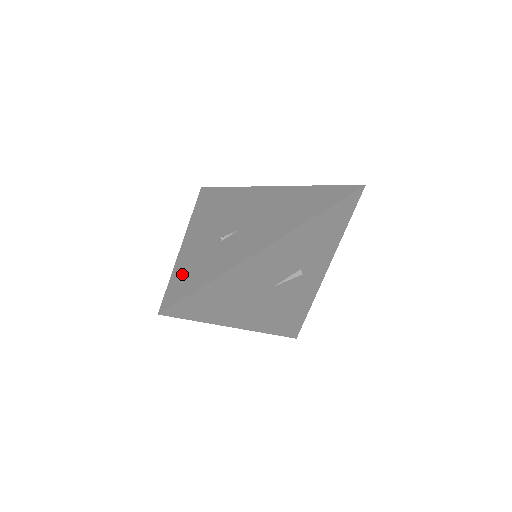
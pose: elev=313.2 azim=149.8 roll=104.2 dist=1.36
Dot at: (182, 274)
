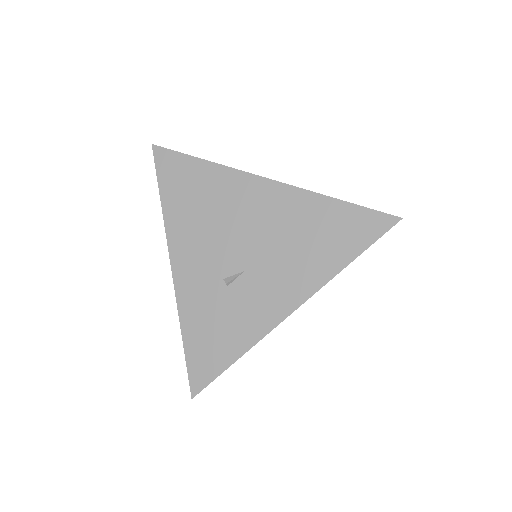
Dot at: (196, 339)
